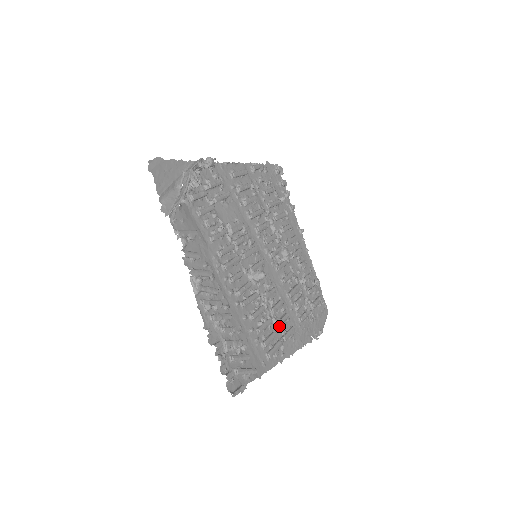
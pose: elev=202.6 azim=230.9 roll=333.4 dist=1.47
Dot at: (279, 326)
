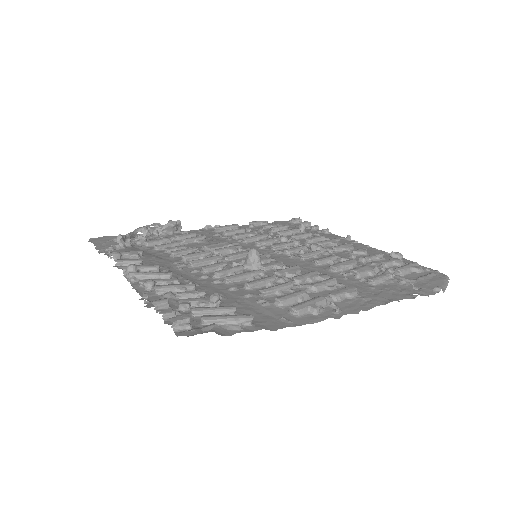
Dot at: (315, 289)
